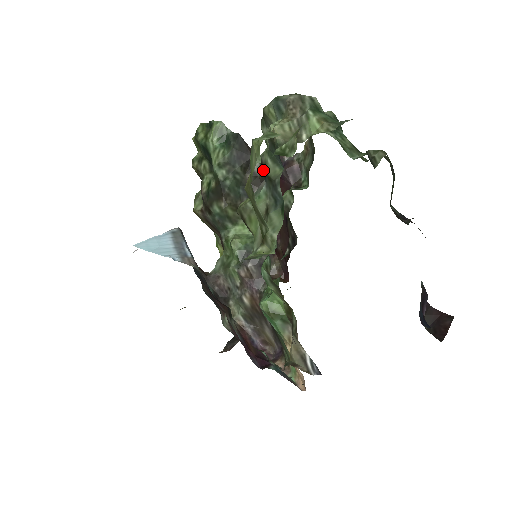
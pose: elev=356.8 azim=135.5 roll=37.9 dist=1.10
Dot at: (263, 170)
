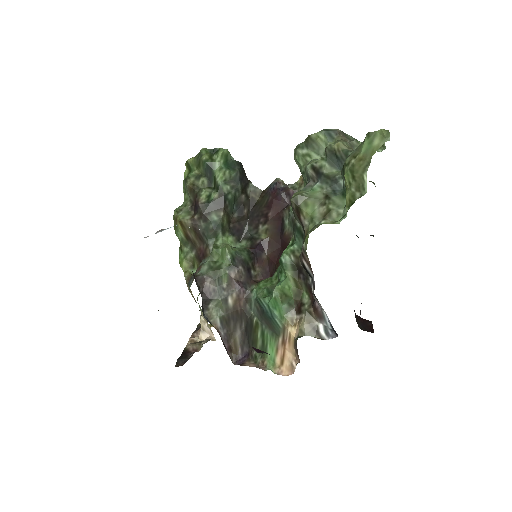
Dot at: (317, 172)
